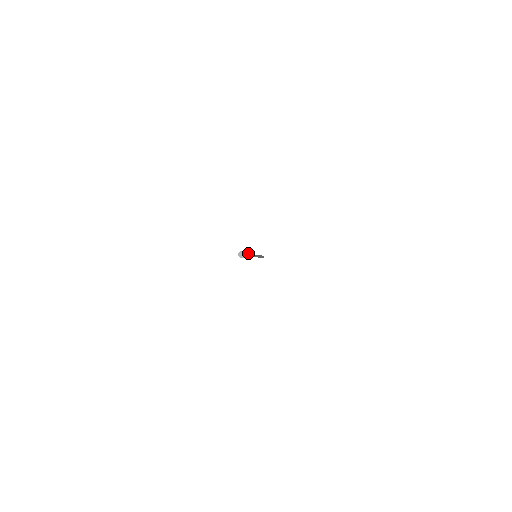
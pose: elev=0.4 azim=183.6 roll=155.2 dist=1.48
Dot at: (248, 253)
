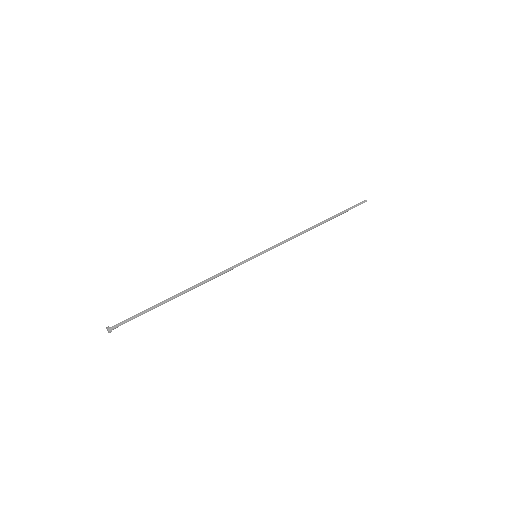
Dot at: (158, 304)
